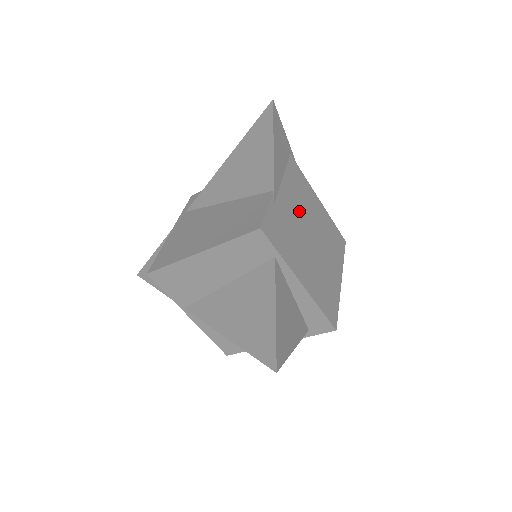
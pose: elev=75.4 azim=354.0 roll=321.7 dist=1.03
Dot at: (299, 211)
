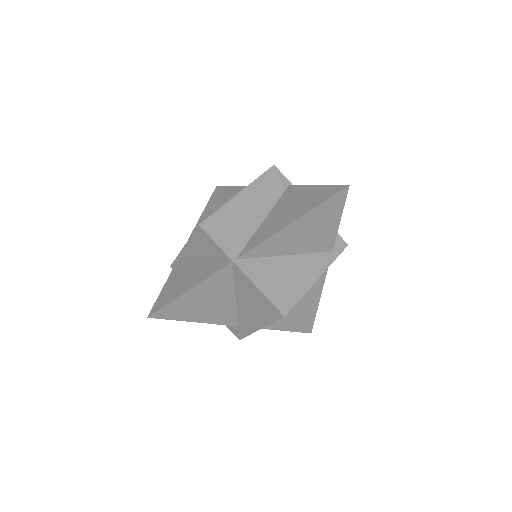
Dot at: occluded
